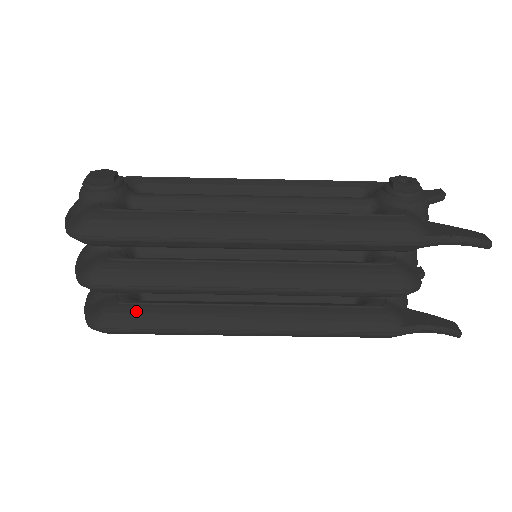
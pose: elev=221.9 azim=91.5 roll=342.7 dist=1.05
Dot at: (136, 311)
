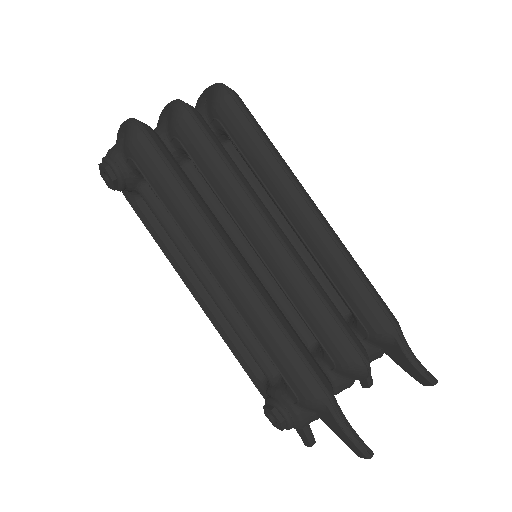
Dot at: occluded
